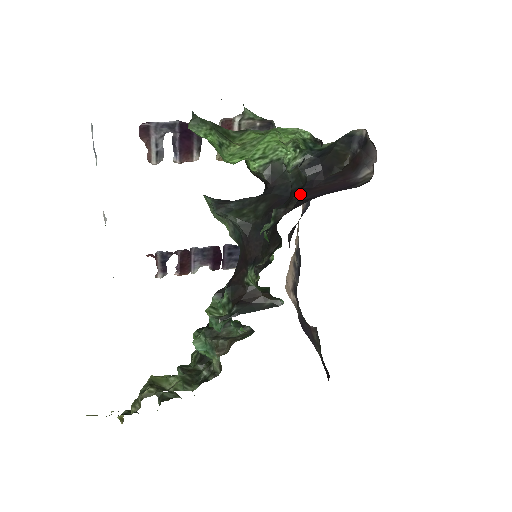
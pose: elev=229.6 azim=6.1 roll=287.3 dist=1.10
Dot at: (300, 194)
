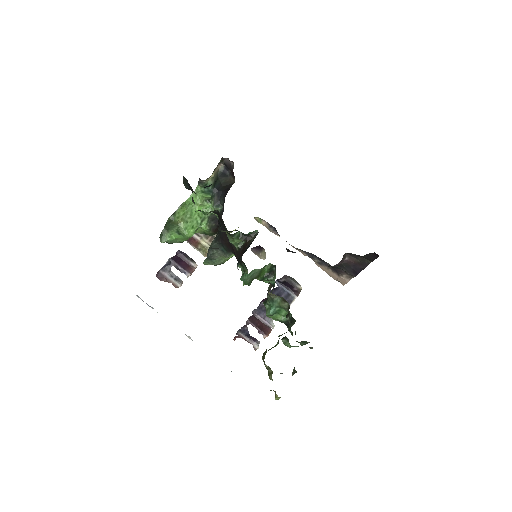
Dot at: occluded
